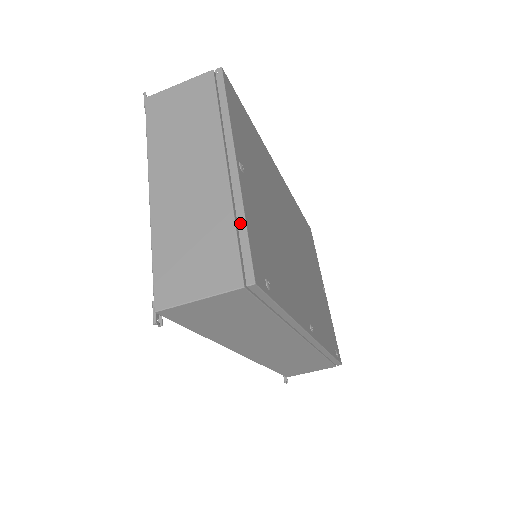
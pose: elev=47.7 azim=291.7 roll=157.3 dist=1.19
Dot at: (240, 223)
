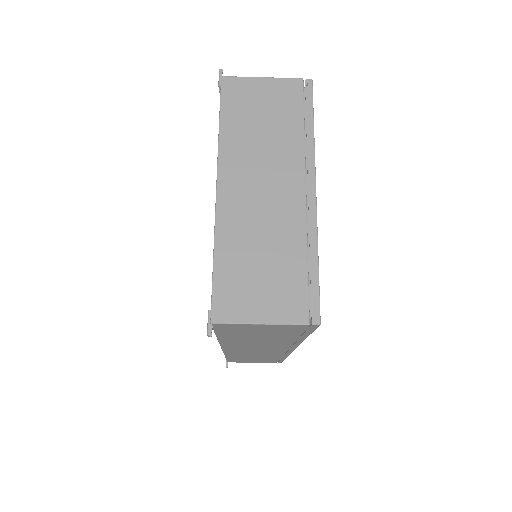
Dot at: (313, 258)
